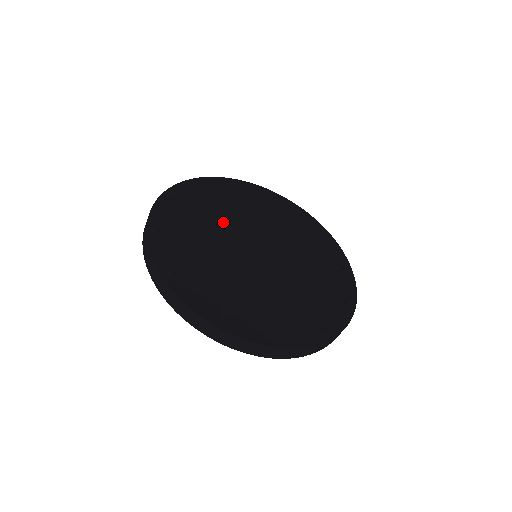
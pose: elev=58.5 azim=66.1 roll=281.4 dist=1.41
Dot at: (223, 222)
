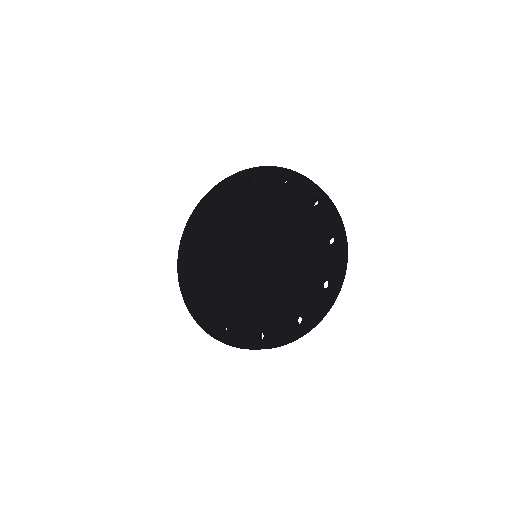
Dot at: (220, 254)
